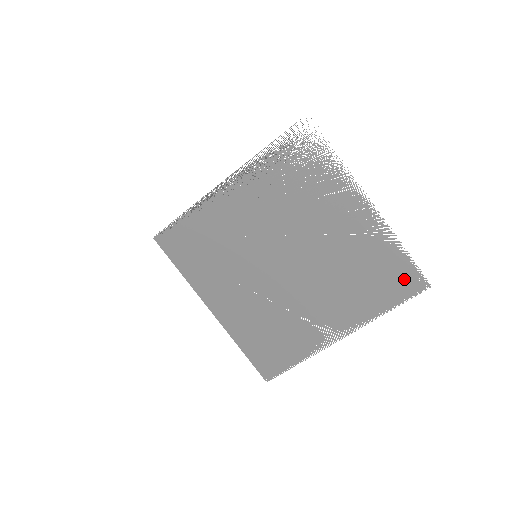
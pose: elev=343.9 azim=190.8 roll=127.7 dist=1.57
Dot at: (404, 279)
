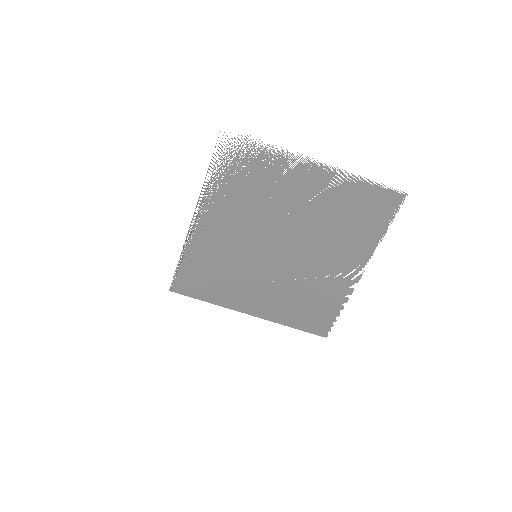
Dot at: (382, 202)
